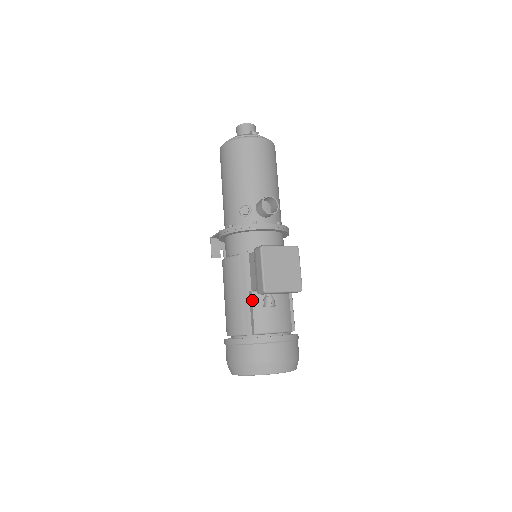
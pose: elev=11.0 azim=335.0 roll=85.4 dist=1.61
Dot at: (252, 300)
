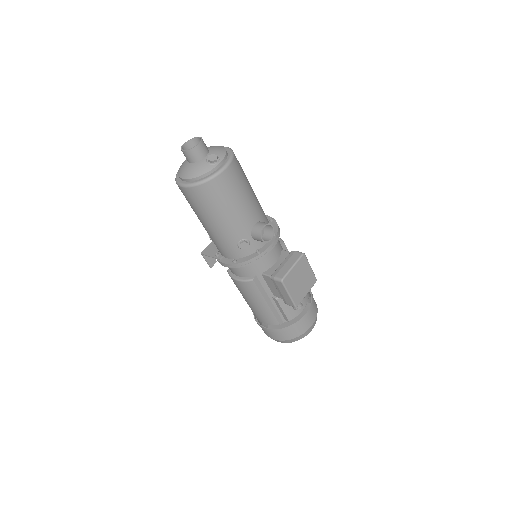
Dot at: (279, 304)
